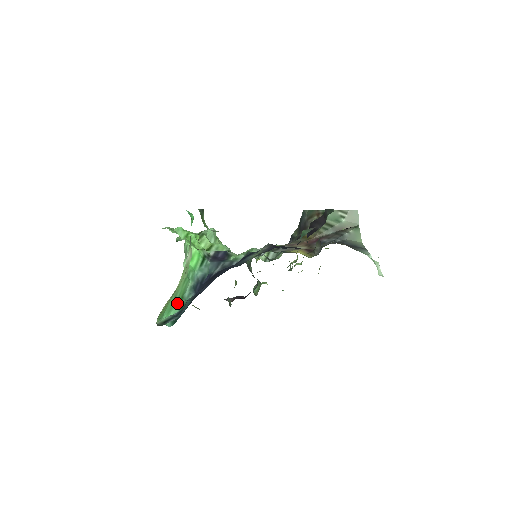
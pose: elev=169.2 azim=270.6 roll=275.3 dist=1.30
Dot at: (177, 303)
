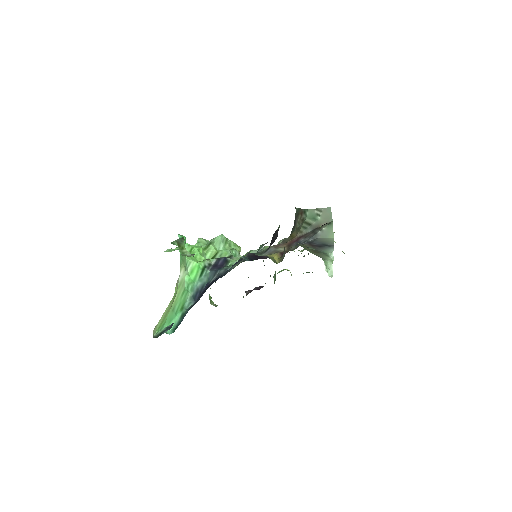
Dot at: (177, 313)
